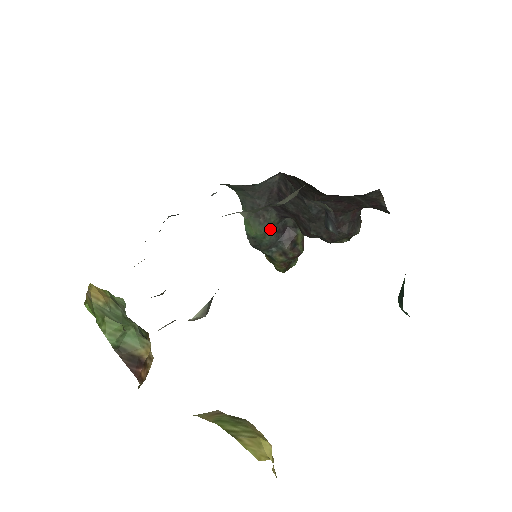
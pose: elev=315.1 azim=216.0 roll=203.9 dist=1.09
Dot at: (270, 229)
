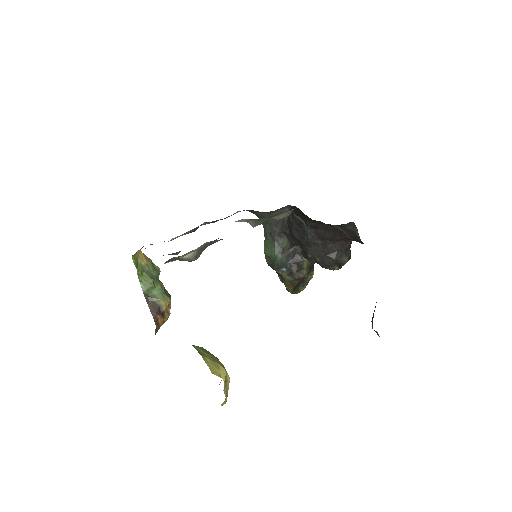
Dot at: (282, 252)
